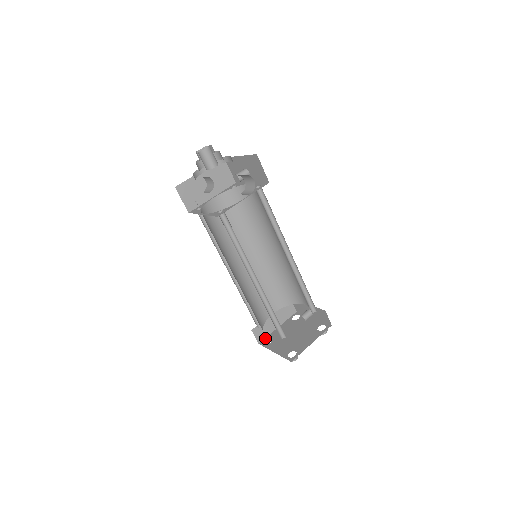
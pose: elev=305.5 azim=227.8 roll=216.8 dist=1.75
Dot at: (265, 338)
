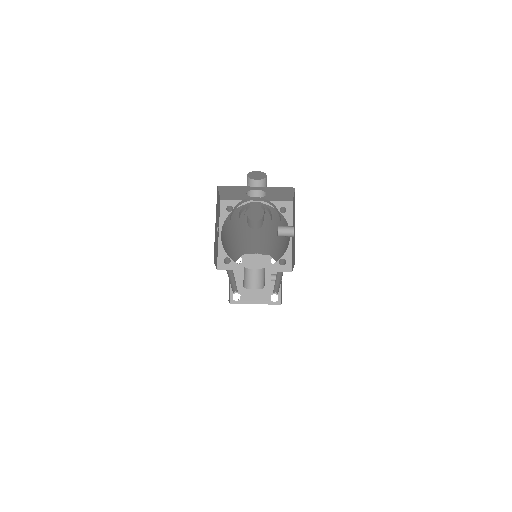
Dot at: occluded
